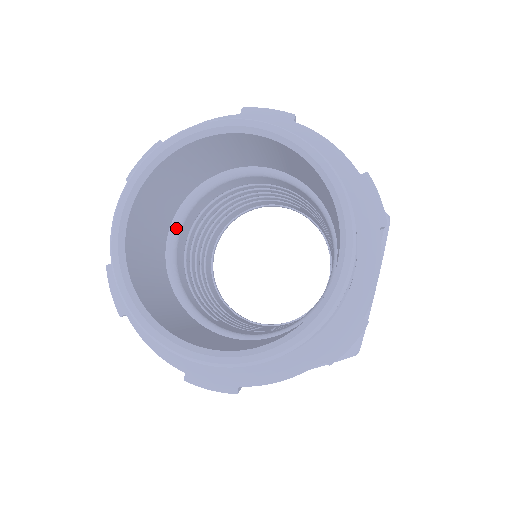
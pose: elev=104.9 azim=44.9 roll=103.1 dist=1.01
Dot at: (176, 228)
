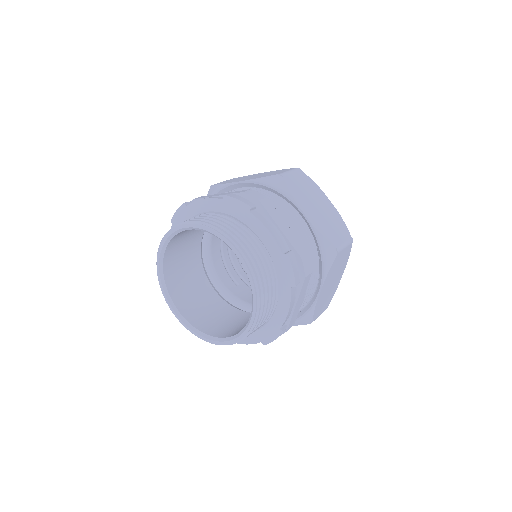
Dot at: (209, 235)
